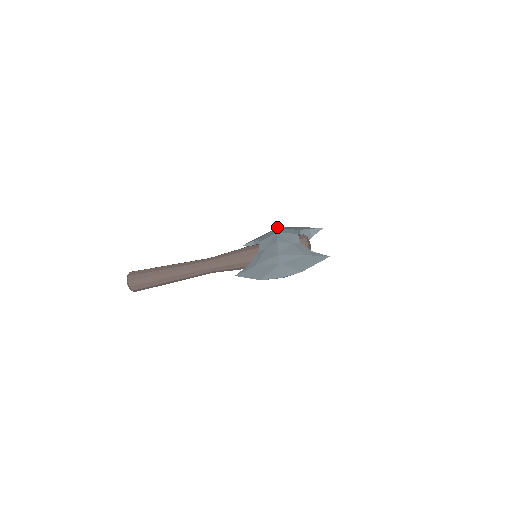
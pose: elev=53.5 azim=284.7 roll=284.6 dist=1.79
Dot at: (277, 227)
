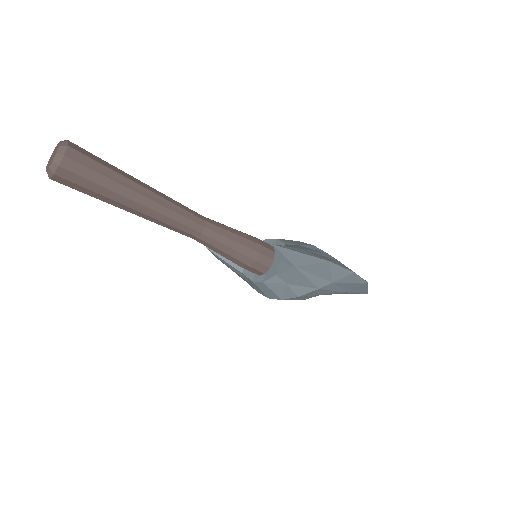
Dot at: occluded
